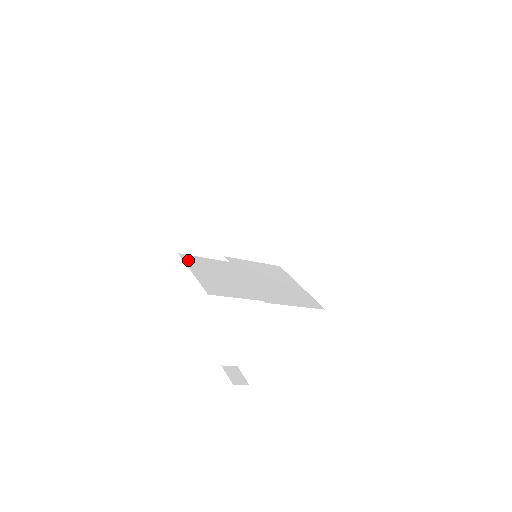
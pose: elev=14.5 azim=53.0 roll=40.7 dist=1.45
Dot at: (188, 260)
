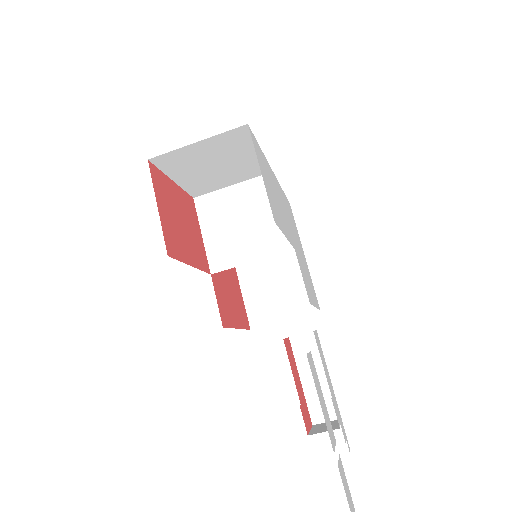
Dot at: occluded
